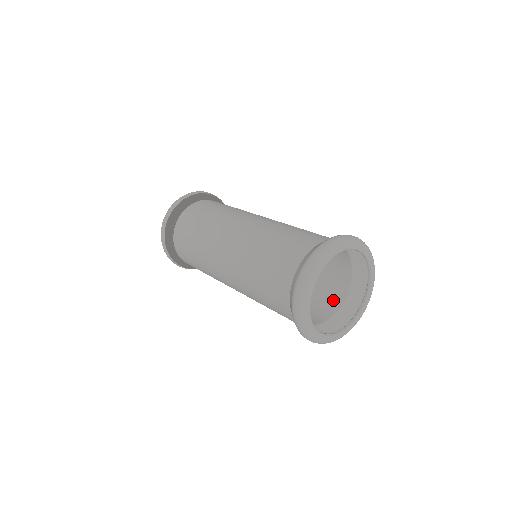
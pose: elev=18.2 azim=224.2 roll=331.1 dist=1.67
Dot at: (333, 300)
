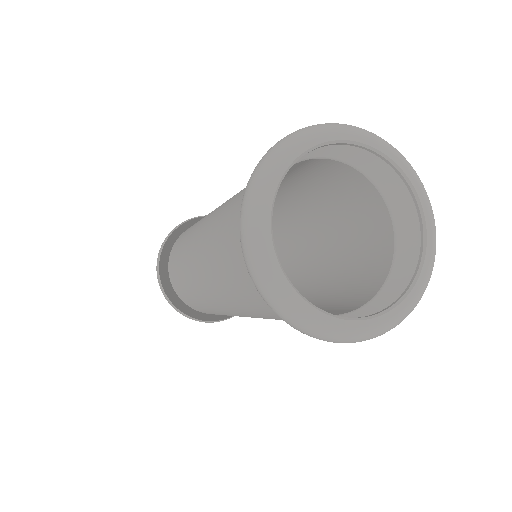
Dot at: (376, 269)
